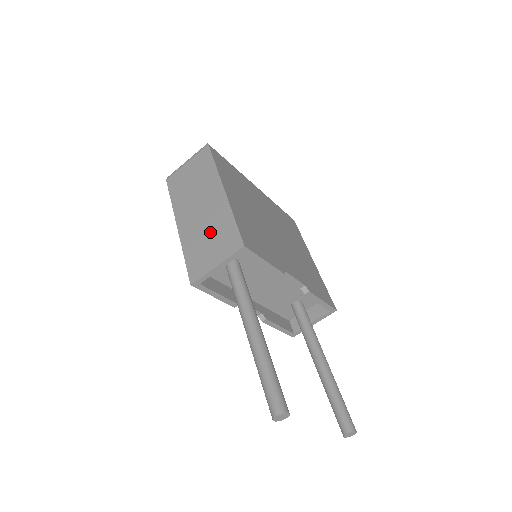
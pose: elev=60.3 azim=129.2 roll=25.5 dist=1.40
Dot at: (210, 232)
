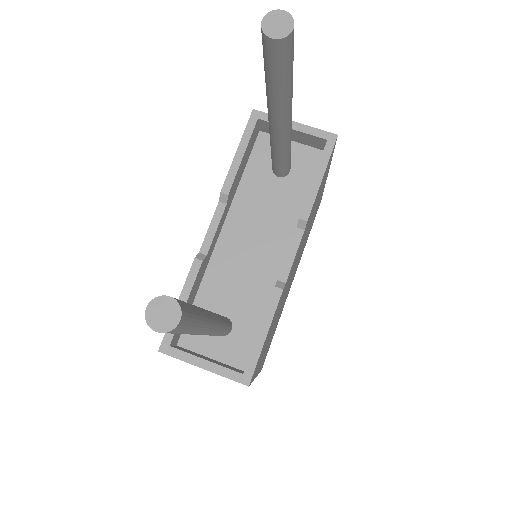
Dot at: occluded
